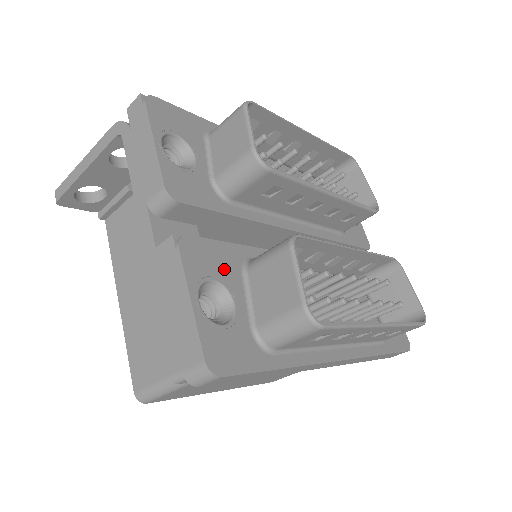
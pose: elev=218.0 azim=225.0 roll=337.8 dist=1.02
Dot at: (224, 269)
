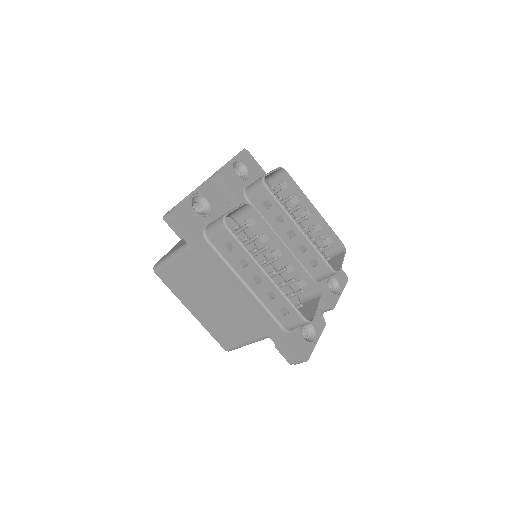
Dot at: (216, 205)
